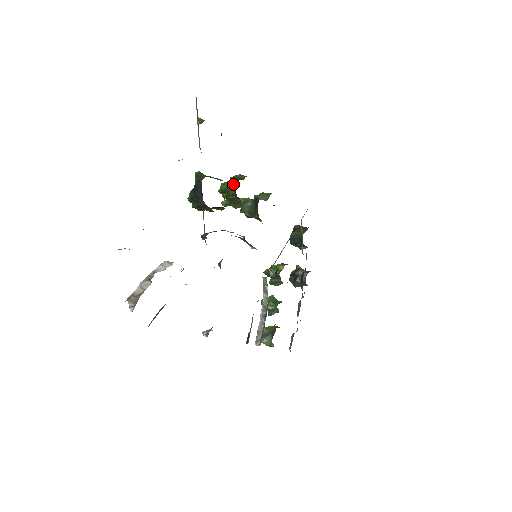
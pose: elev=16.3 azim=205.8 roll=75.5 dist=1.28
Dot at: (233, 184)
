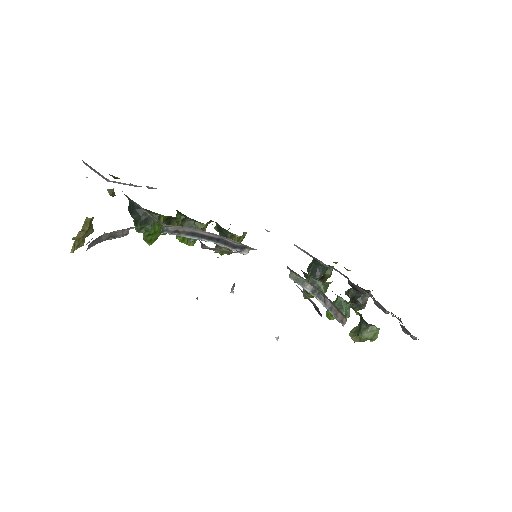
Dot at: (176, 215)
